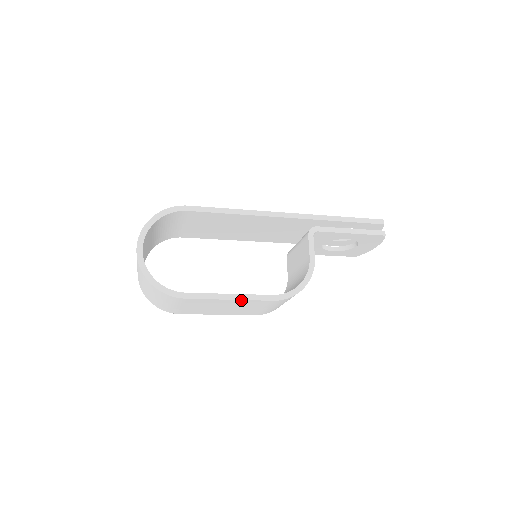
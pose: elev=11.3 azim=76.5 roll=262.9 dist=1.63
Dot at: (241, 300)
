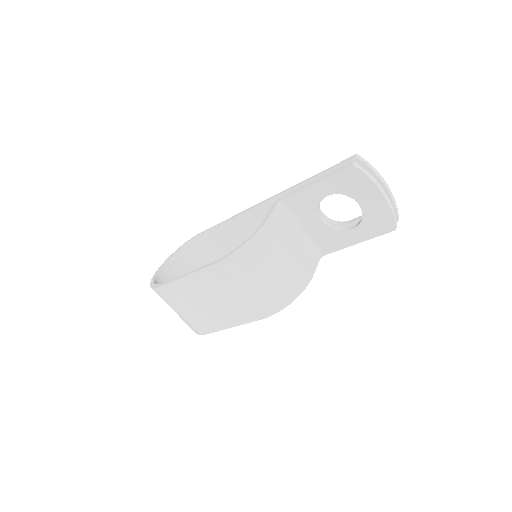
Dot at: (194, 274)
